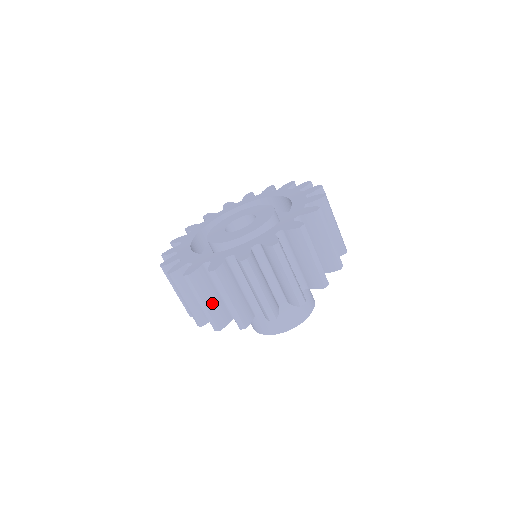
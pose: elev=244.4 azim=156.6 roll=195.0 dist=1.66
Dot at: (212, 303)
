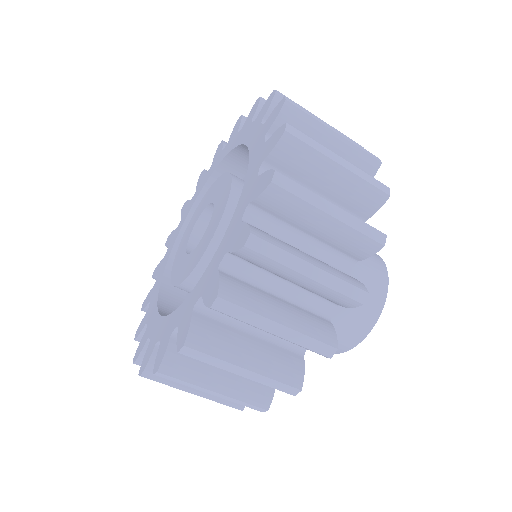
Dot at: occluded
